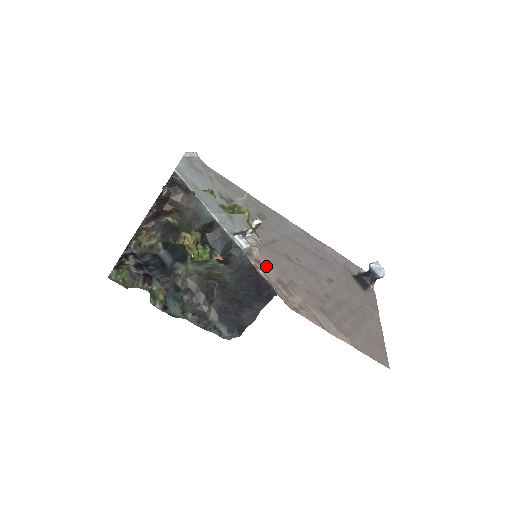
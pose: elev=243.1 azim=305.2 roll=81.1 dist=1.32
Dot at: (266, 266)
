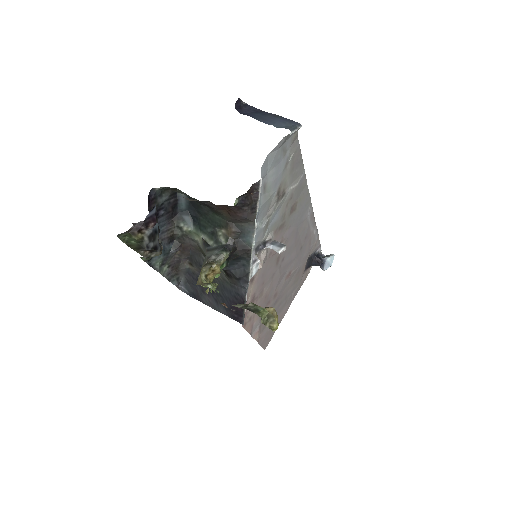
Dot at: (255, 282)
